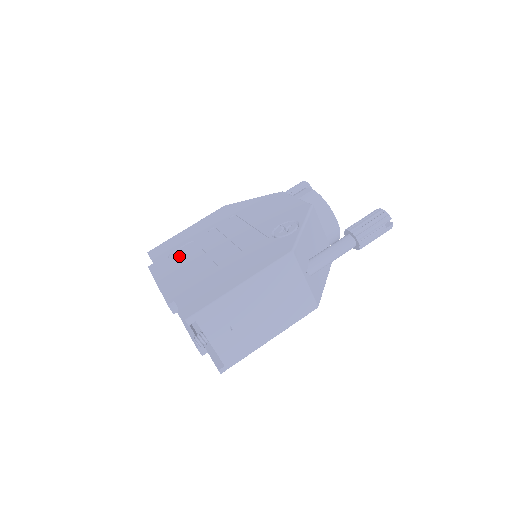
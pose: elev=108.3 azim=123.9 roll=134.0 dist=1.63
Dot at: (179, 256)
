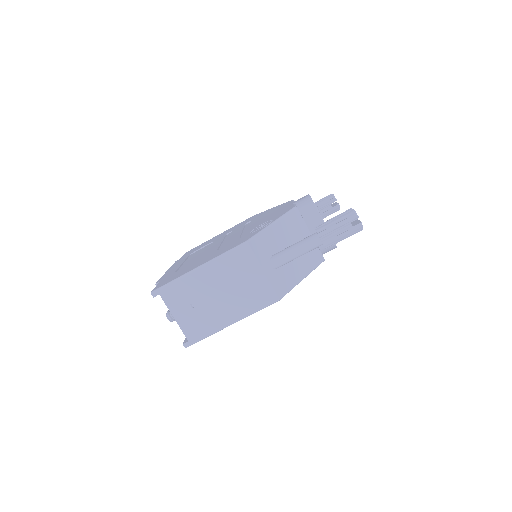
Dot at: (196, 253)
